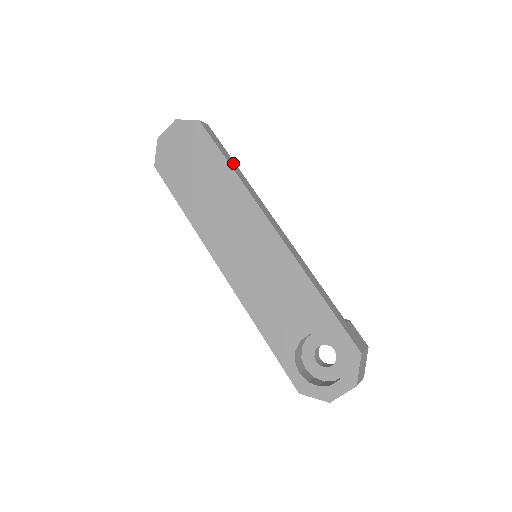
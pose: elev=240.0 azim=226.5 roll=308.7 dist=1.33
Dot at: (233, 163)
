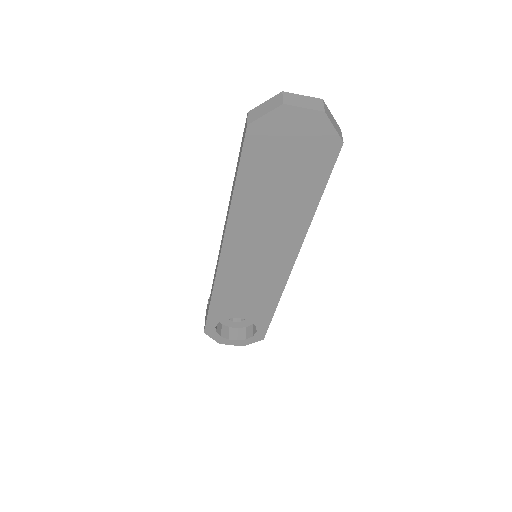
Dot at: occluded
